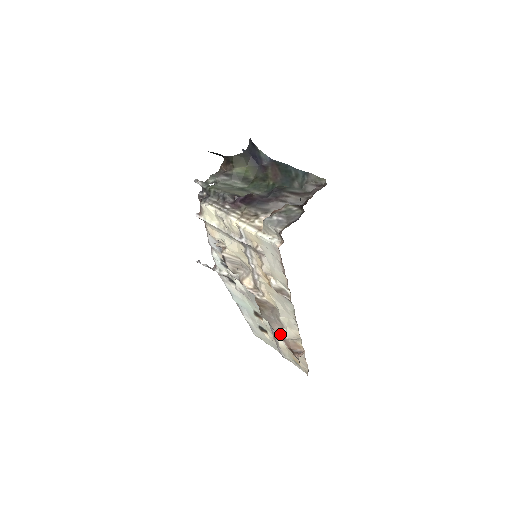
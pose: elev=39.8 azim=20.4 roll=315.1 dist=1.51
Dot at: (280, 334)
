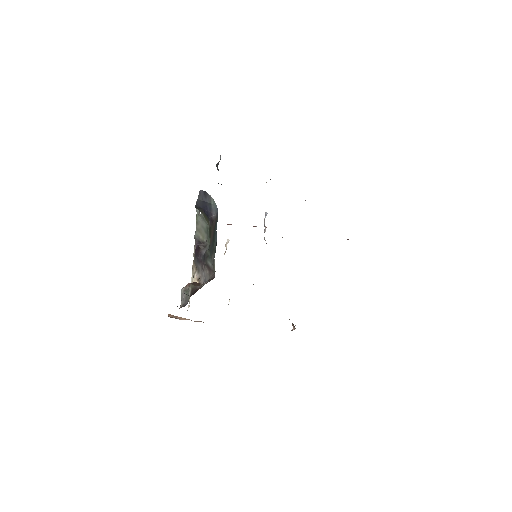
Dot at: occluded
